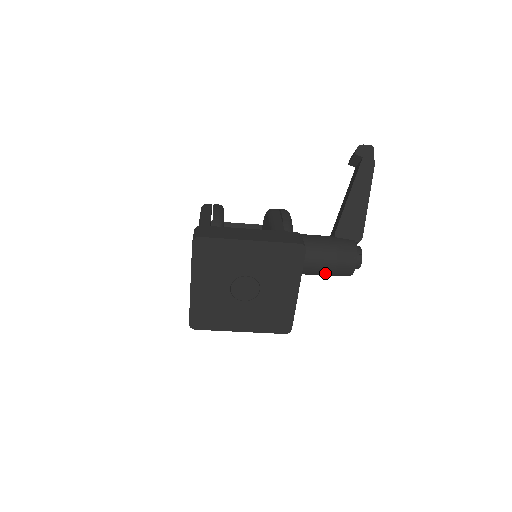
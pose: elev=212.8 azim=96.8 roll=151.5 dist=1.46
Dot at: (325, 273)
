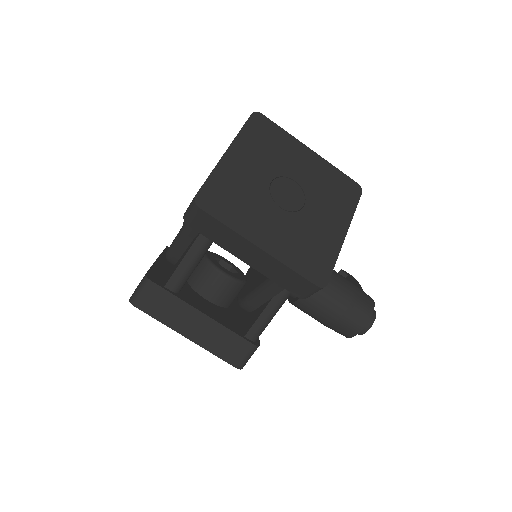
Dot at: (339, 302)
